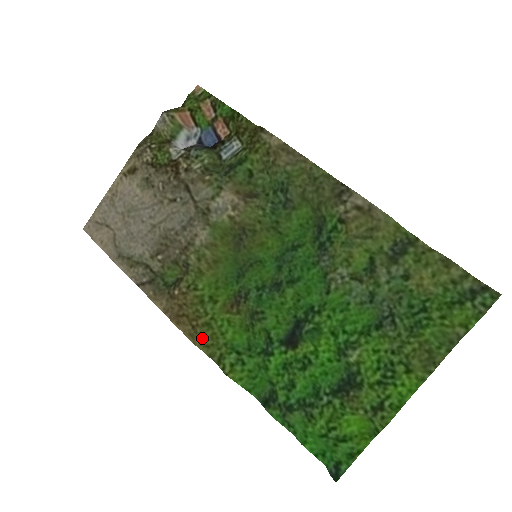
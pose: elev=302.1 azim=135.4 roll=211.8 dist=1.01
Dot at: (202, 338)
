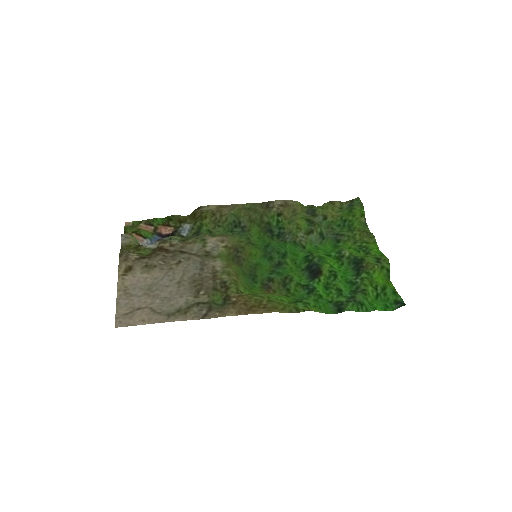
Dot at: (276, 307)
